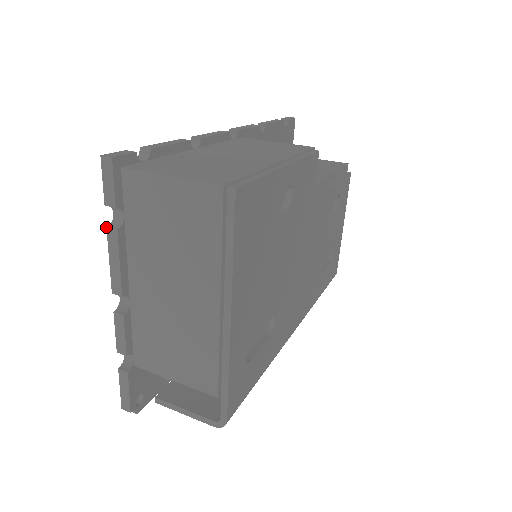
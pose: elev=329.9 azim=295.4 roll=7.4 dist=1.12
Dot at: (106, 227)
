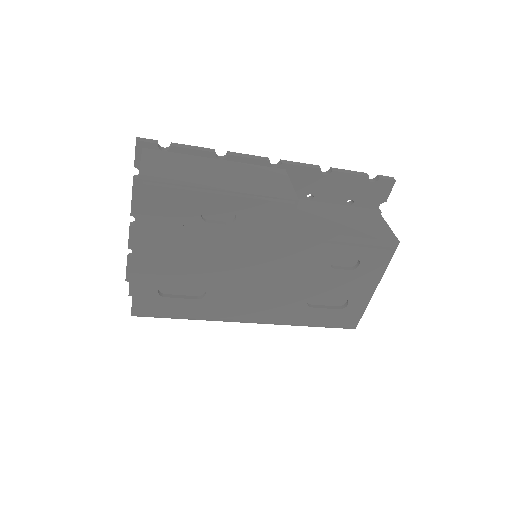
Dot at: (134, 175)
